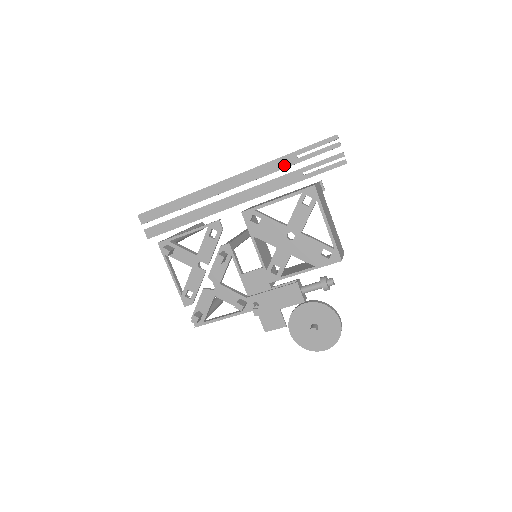
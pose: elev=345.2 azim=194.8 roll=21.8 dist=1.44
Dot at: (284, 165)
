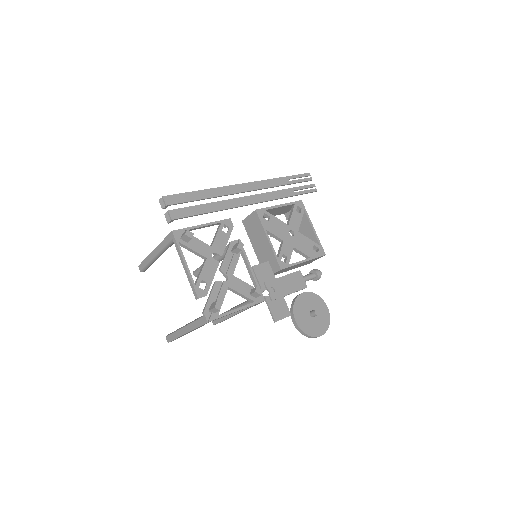
Dot at: (282, 183)
